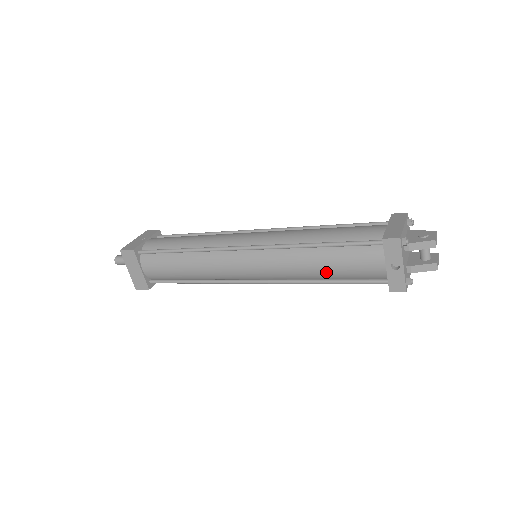
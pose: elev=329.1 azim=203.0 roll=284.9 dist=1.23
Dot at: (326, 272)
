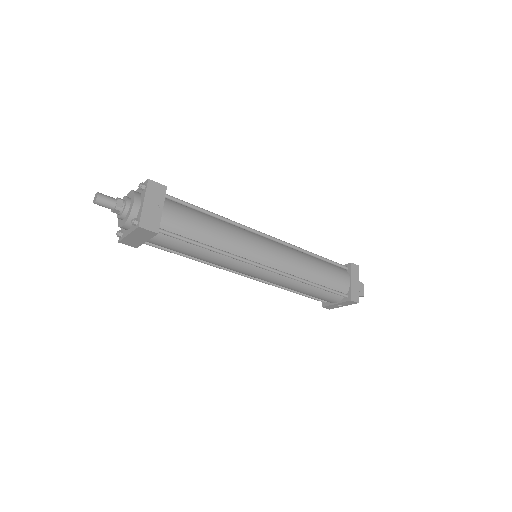
Dot at: occluded
